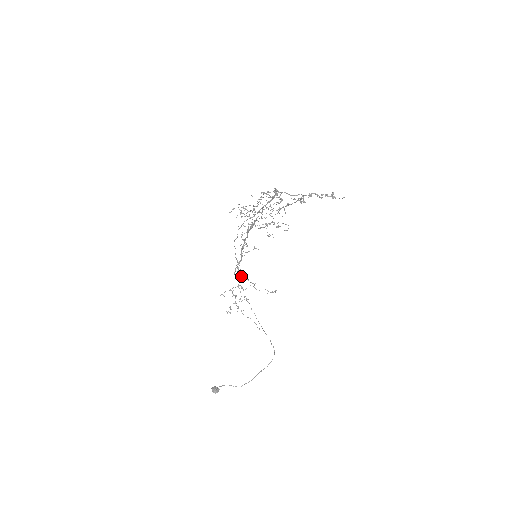
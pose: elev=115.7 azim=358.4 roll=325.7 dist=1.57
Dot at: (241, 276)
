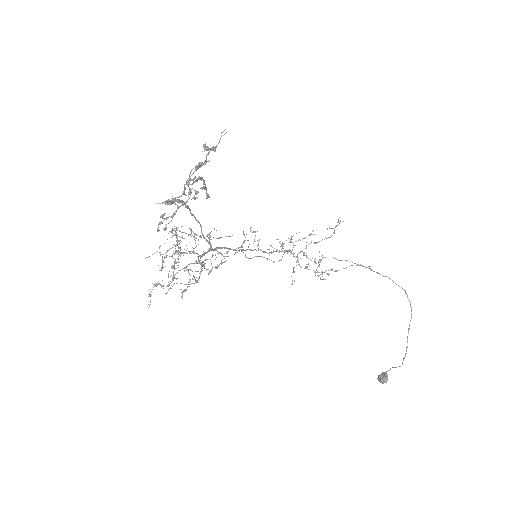
Dot at: (286, 251)
